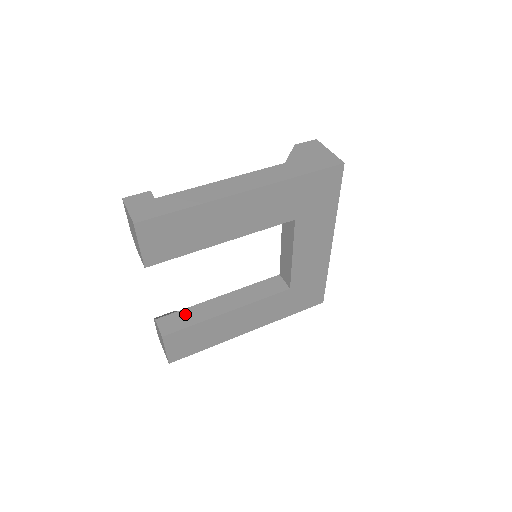
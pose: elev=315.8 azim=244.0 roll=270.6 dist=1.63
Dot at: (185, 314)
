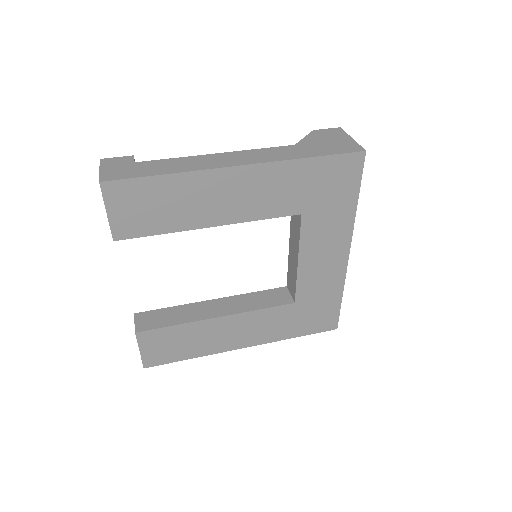
Dot at: (168, 313)
